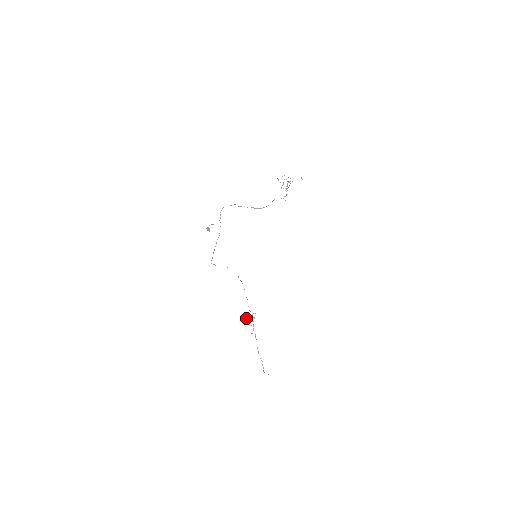
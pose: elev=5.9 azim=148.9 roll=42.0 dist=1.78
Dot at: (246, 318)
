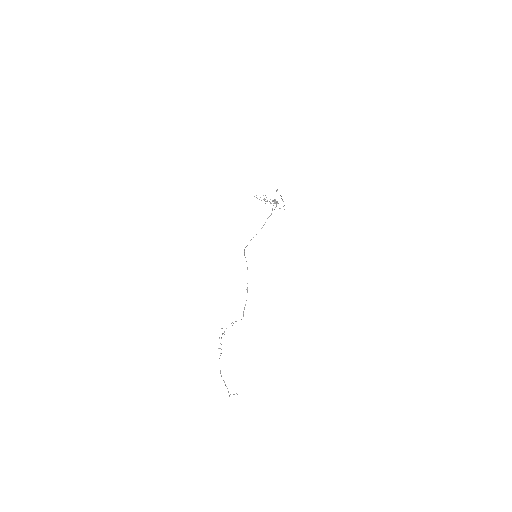
Dot at: (233, 323)
